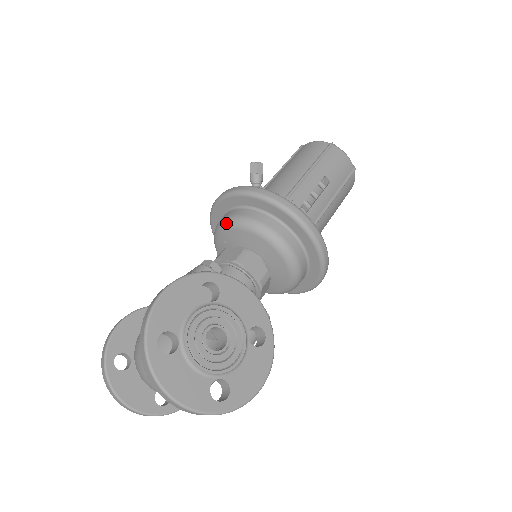
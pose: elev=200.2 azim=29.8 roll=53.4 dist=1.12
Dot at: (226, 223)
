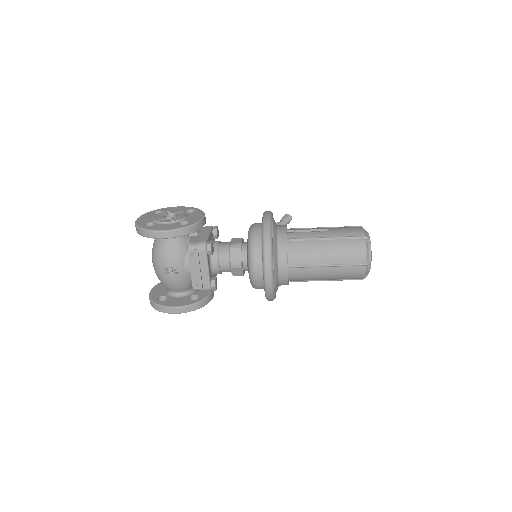
Dot at: occluded
